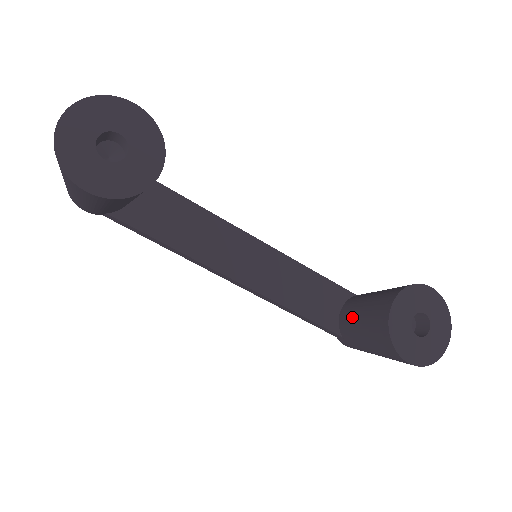
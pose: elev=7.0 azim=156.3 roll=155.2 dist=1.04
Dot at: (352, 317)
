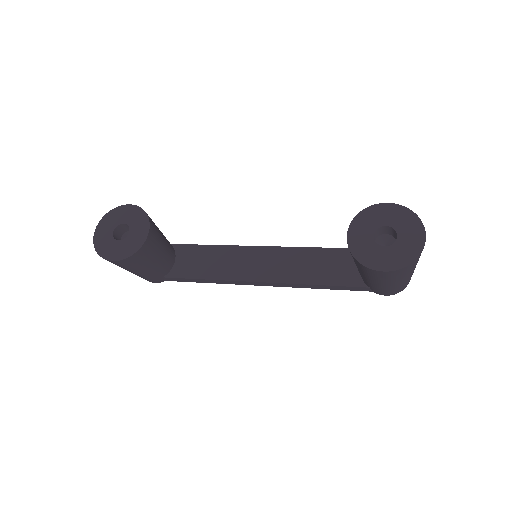
Dot at: occluded
